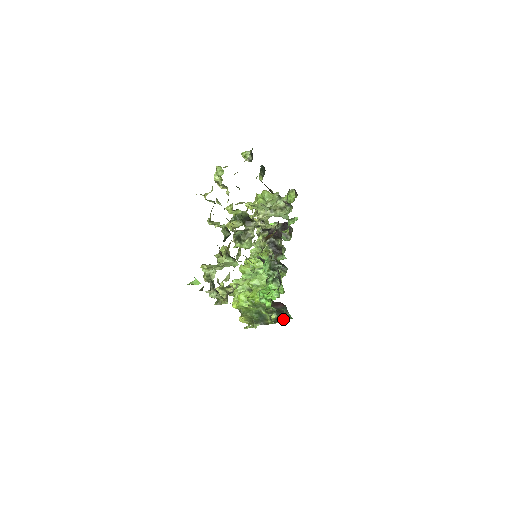
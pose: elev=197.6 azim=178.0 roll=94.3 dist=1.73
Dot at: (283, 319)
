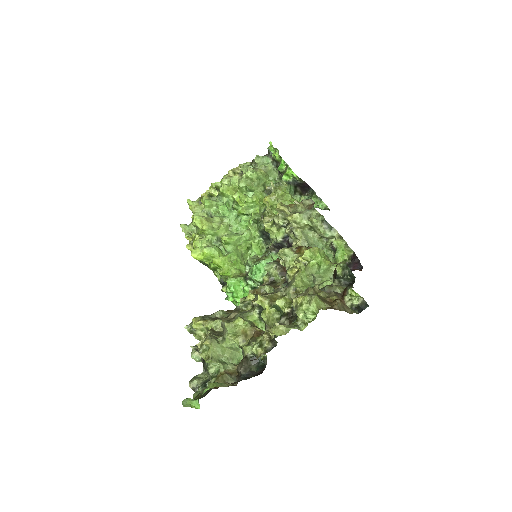
Dot at: occluded
